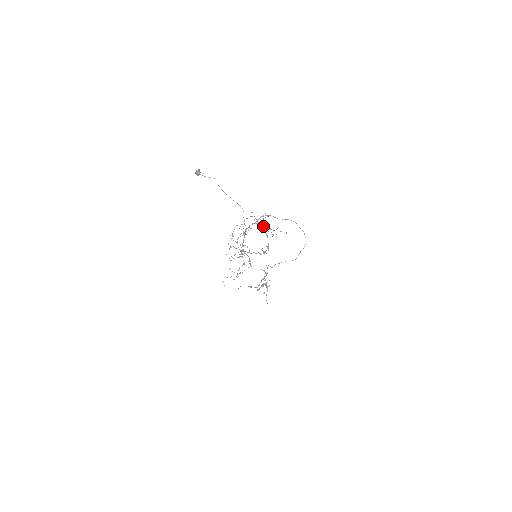
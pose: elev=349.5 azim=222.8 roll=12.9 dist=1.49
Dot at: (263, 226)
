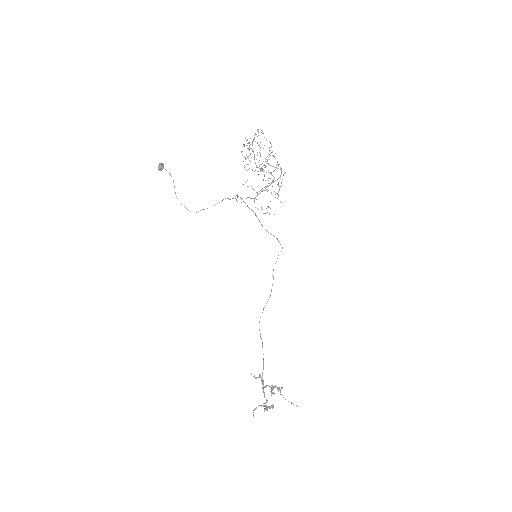
Dot at: (254, 158)
